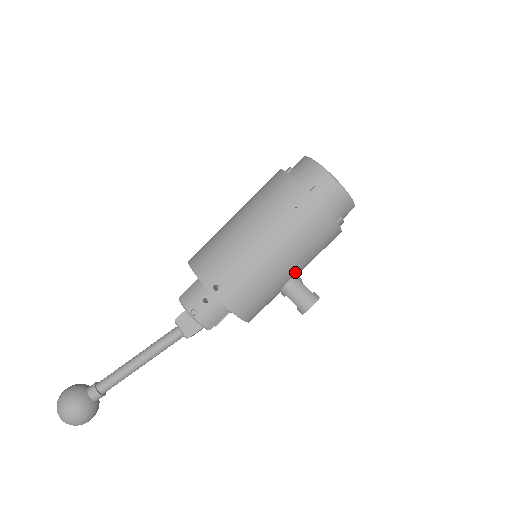
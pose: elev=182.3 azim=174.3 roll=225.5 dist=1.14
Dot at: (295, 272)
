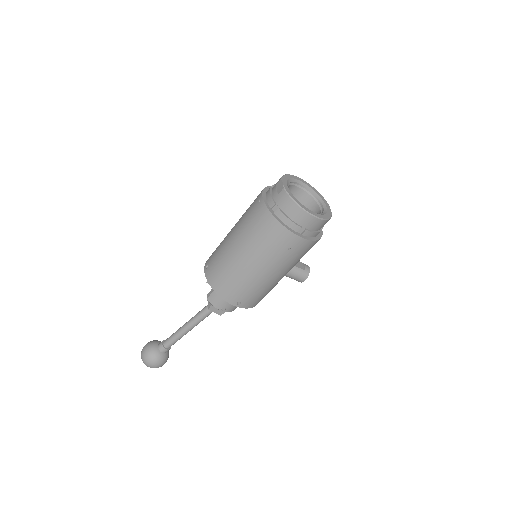
Dot at: occluded
